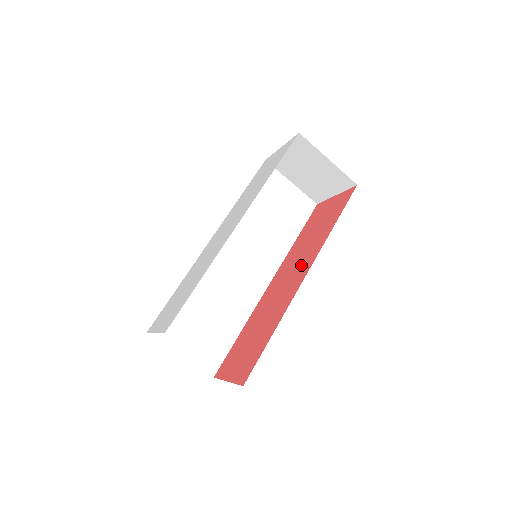
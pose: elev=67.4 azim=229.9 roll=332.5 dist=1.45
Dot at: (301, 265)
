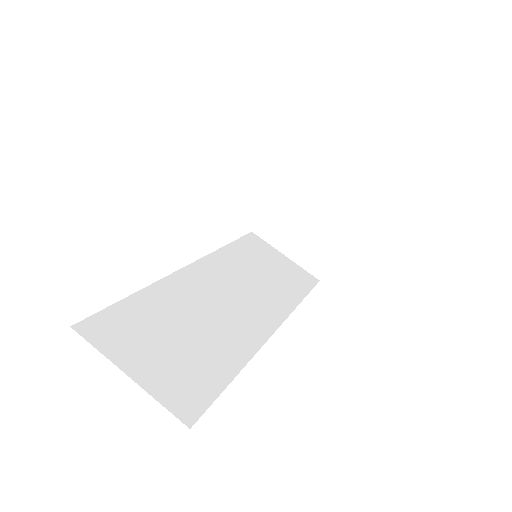
Dot at: occluded
